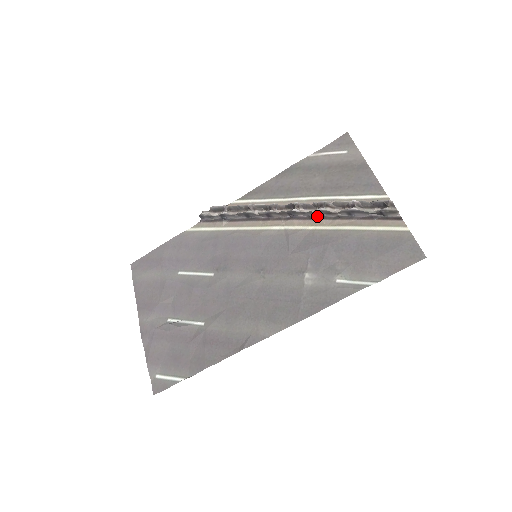
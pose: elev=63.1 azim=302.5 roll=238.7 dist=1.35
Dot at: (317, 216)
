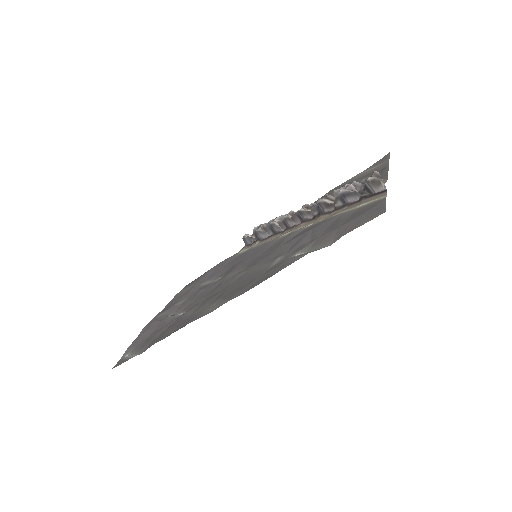
Dot at: (319, 213)
